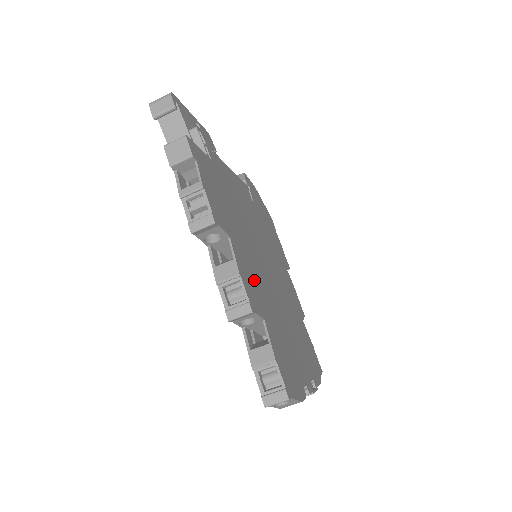
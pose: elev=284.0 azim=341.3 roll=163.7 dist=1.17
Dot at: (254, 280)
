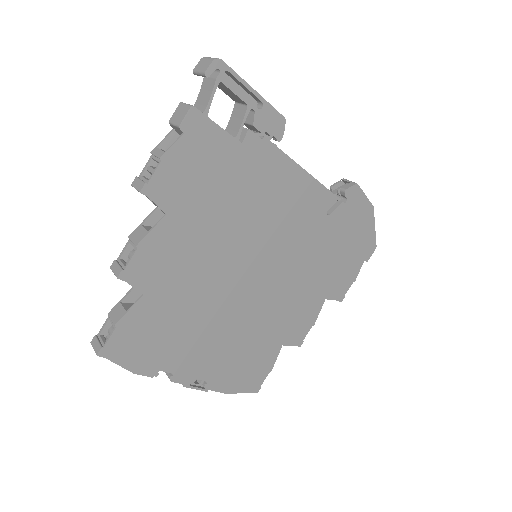
Dot at: (176, 264)
